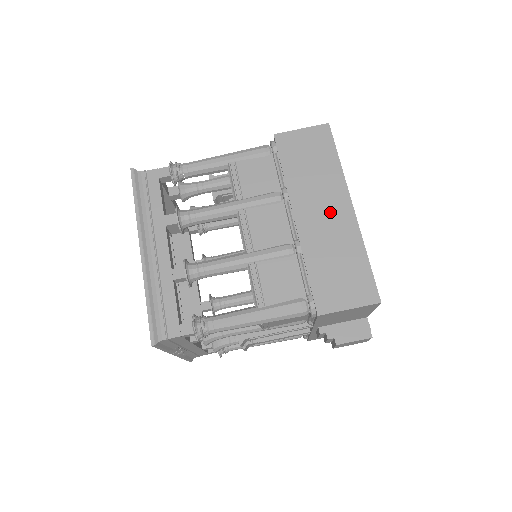
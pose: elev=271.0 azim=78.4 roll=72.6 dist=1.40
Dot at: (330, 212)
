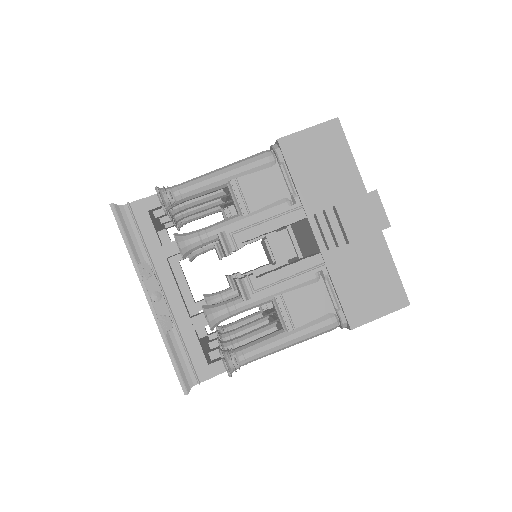
Dot at: occluded
